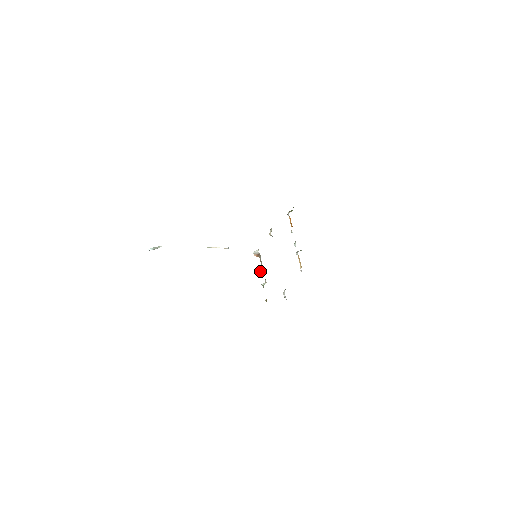
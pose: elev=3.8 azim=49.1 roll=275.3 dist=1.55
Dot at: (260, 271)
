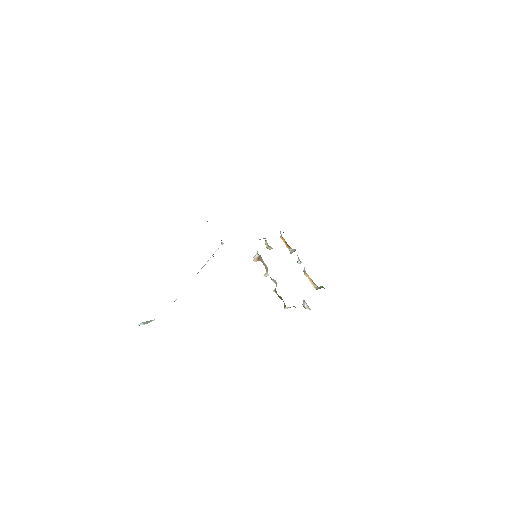
Dot at: (266, 275)
